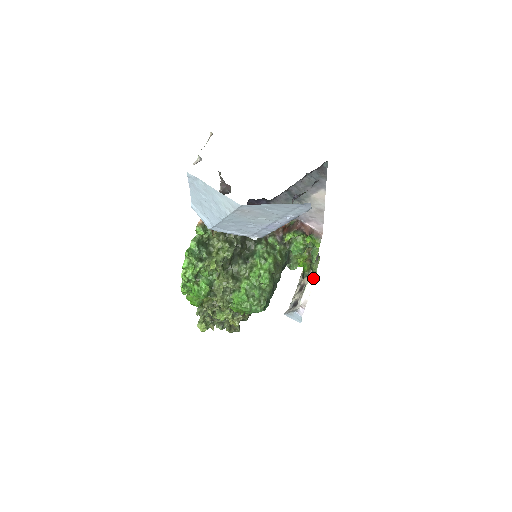
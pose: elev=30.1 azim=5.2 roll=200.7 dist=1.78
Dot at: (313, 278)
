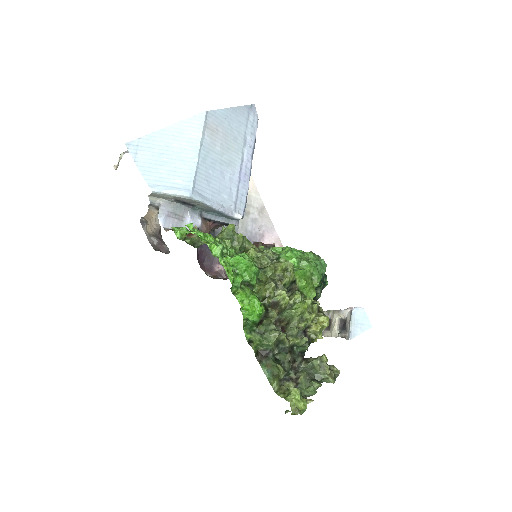
Dot at: occluded
